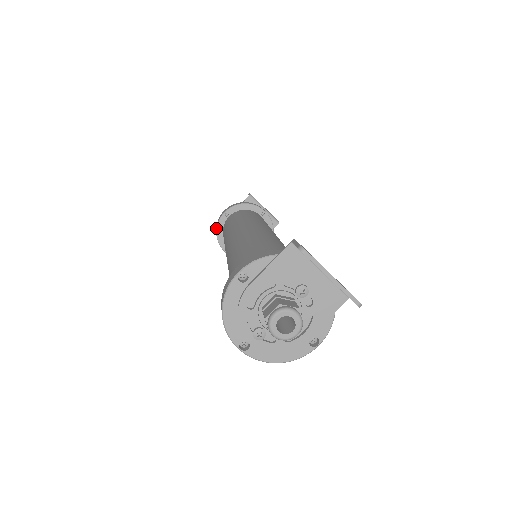
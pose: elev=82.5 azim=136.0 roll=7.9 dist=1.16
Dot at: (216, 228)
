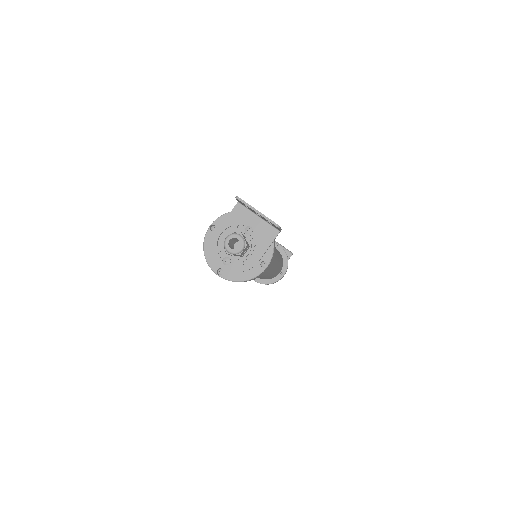
Dot at: occluded
